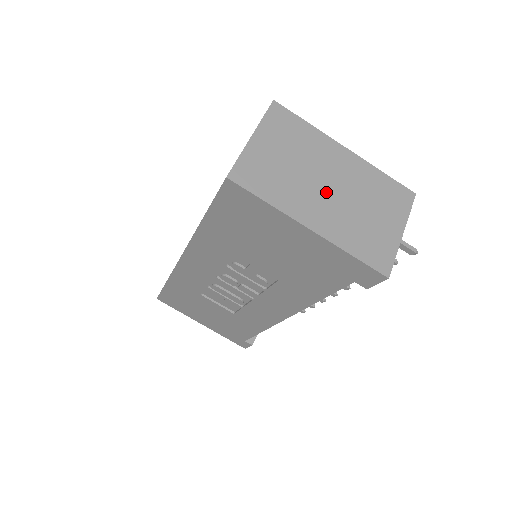
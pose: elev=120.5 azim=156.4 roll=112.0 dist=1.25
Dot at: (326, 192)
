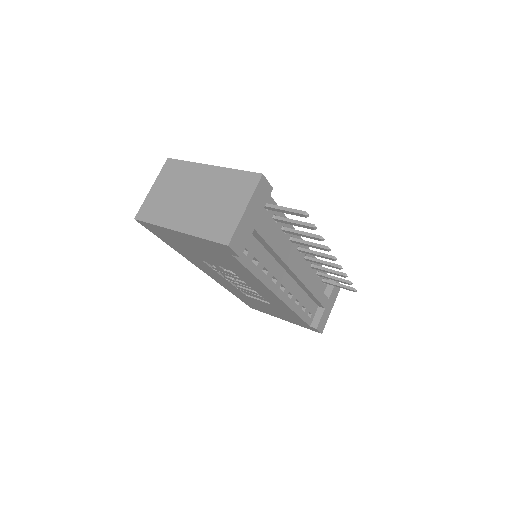
Dot at: (192, 202)
